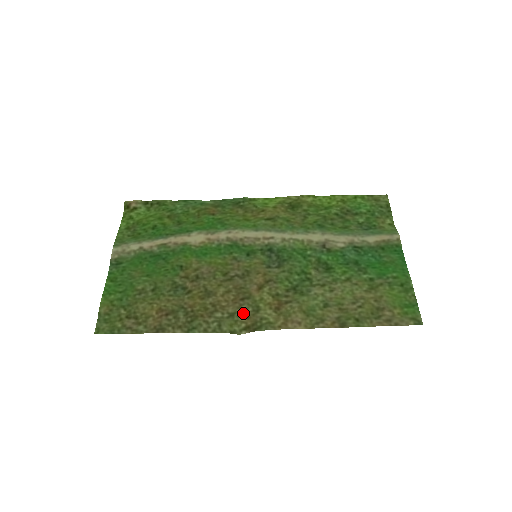
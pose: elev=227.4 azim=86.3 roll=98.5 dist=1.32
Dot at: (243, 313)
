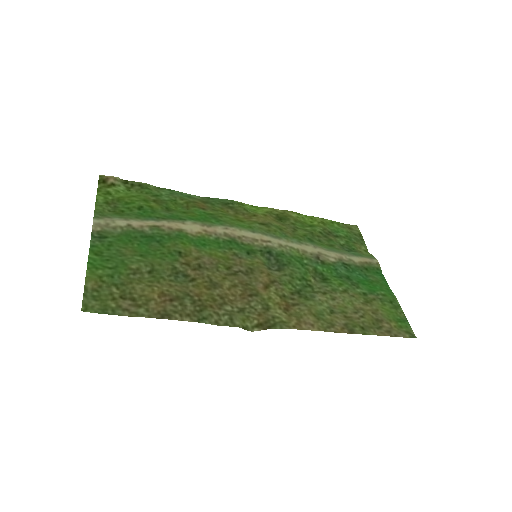
Dot at: (253, 309)
